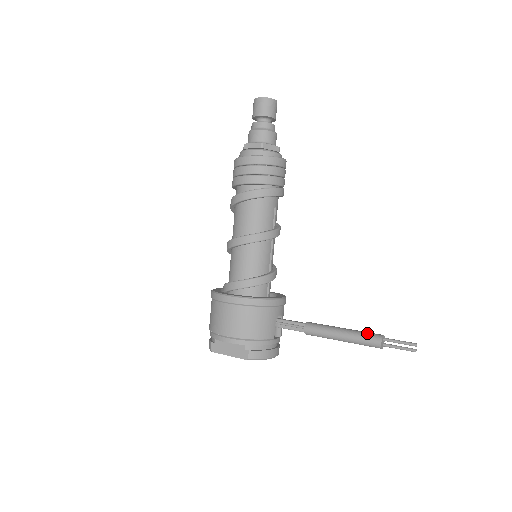
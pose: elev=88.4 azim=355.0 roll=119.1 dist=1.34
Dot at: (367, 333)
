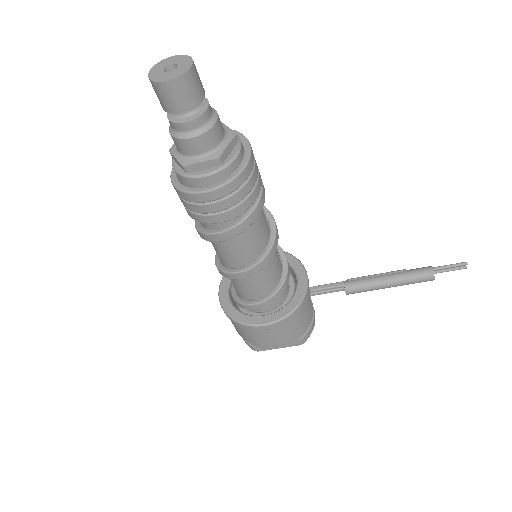
Dot at: (416, 275)
